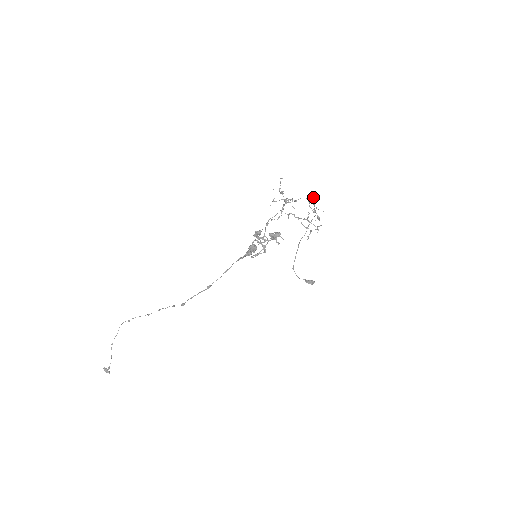
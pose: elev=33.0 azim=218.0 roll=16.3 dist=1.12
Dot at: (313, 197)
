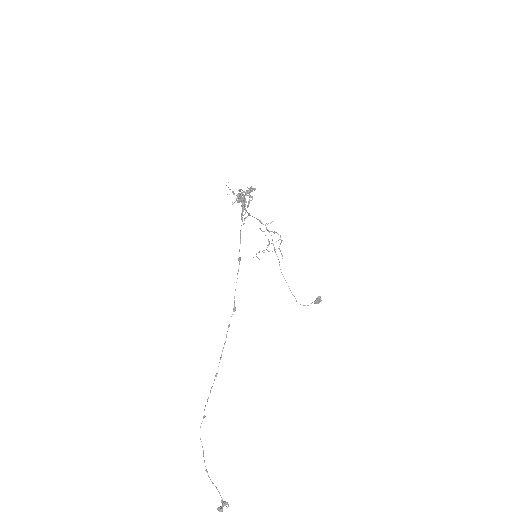
Dot at: occluded
